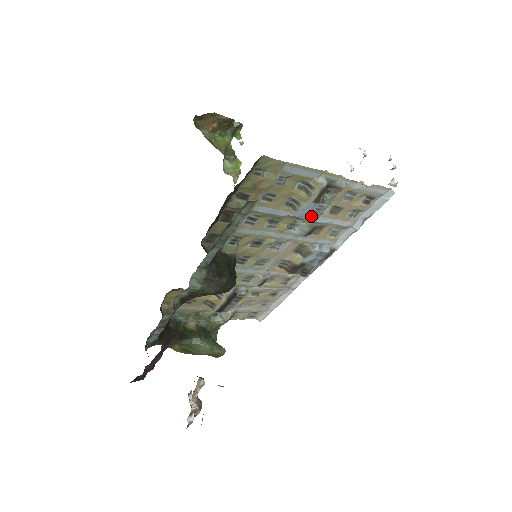
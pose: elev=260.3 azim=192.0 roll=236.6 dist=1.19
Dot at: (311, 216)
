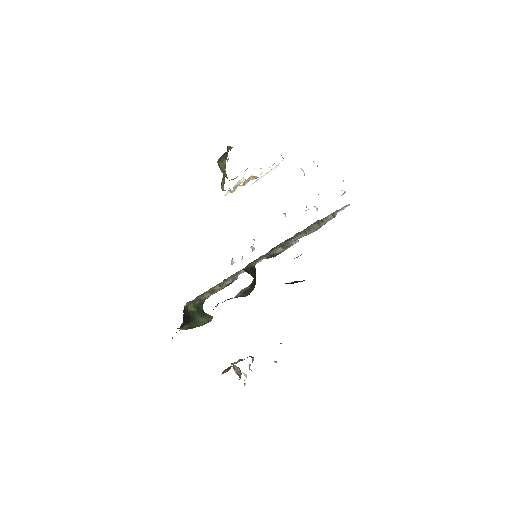
Dot at: occluded
